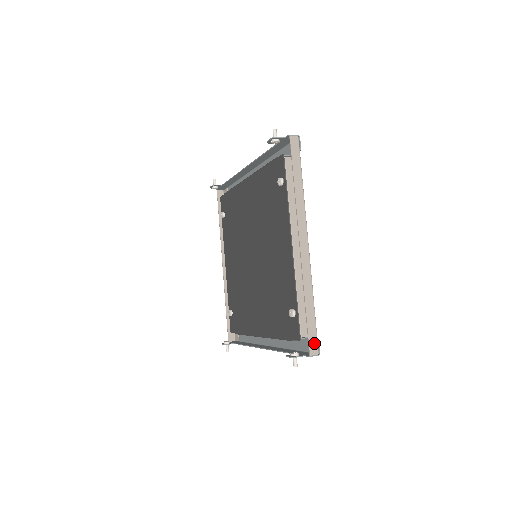
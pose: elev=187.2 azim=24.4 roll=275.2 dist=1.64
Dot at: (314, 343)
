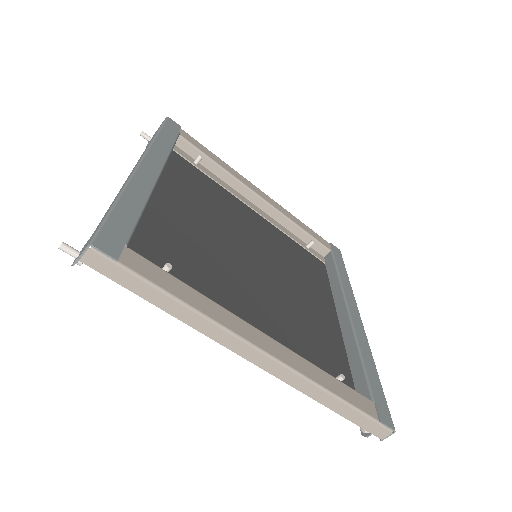
Dot at: (377, 428)
